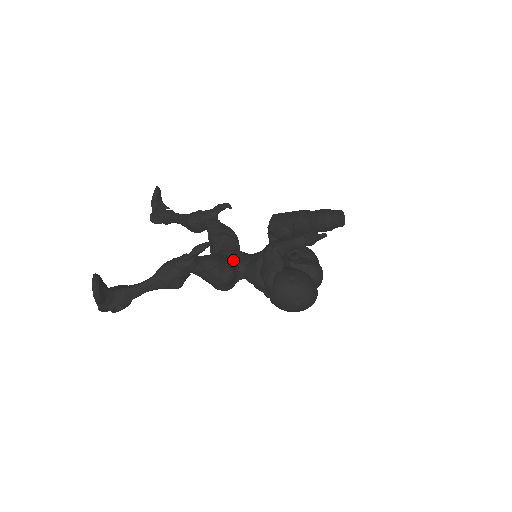
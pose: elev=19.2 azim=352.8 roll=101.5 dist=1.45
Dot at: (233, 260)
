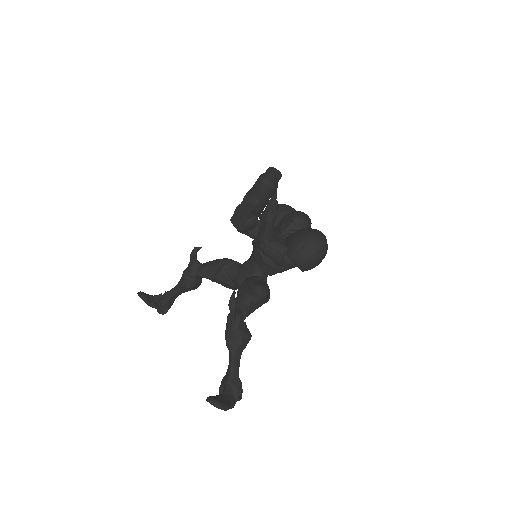
Dot at: (249, 278)
